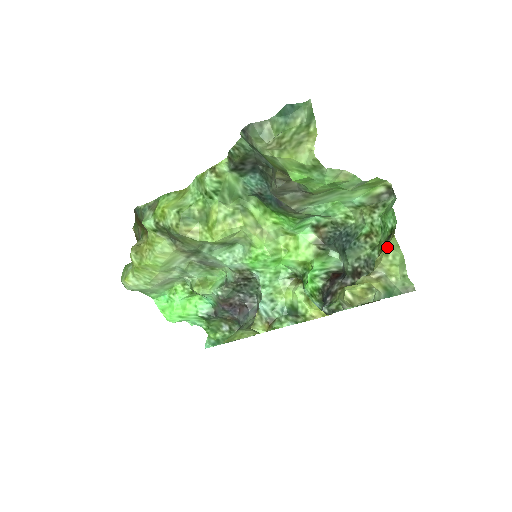
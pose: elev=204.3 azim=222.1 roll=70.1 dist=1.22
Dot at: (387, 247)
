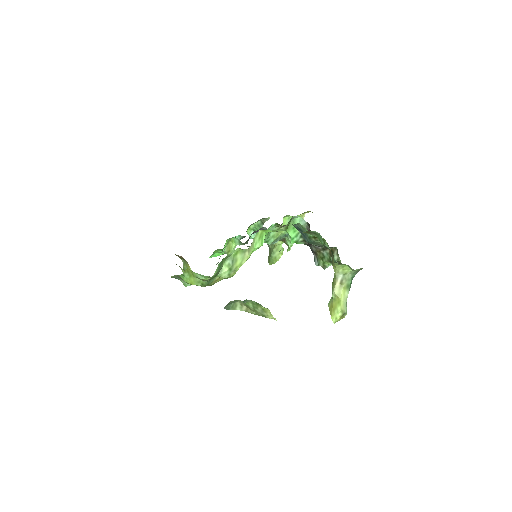
Dot at: (335, 264)
